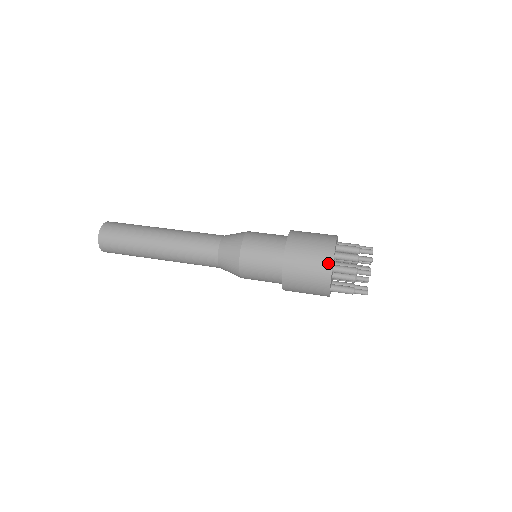
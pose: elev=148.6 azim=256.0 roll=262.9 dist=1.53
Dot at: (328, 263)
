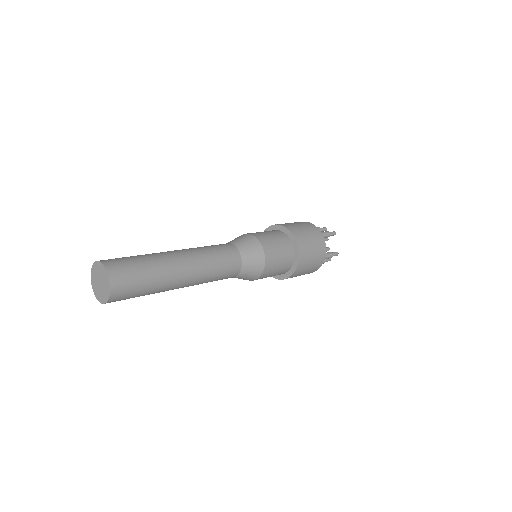
Dot at: (315, 228)
